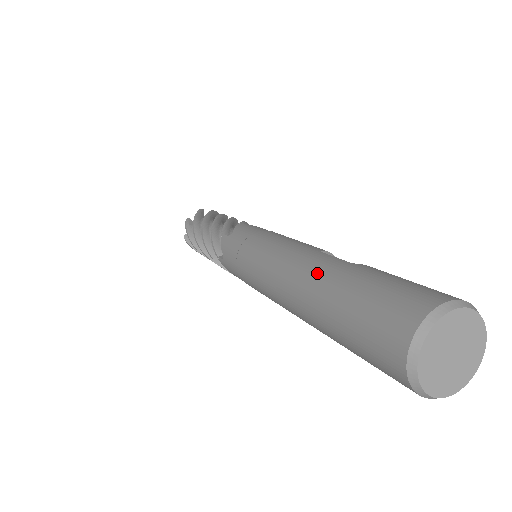
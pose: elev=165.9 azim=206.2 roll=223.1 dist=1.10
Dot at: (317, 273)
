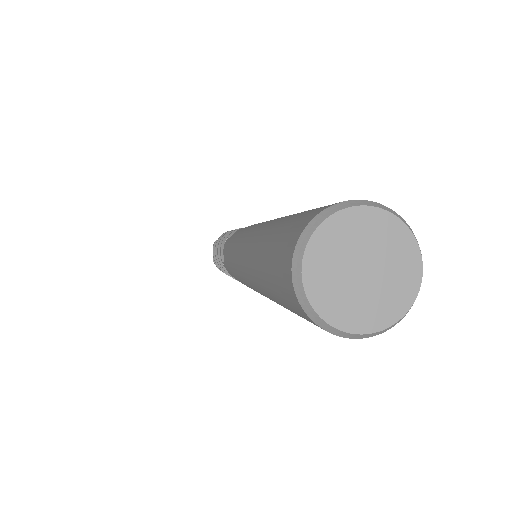
Dot at: (263, 229)
